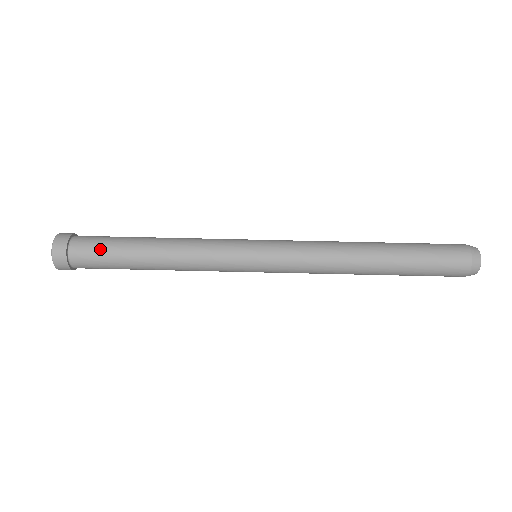
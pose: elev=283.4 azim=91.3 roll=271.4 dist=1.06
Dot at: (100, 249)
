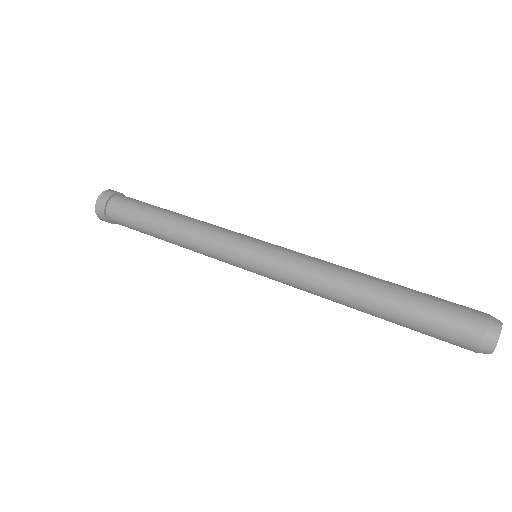
Dot at: (144, 202)
